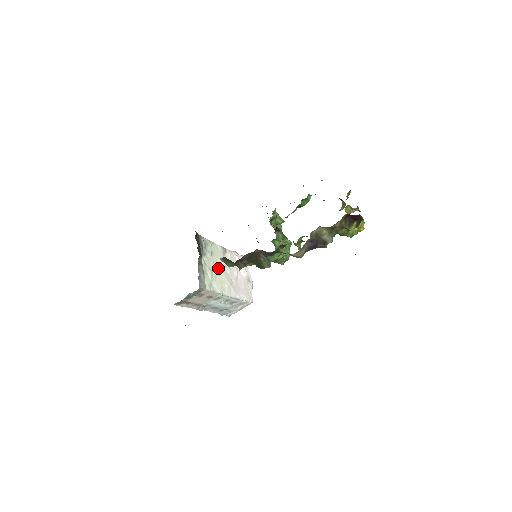
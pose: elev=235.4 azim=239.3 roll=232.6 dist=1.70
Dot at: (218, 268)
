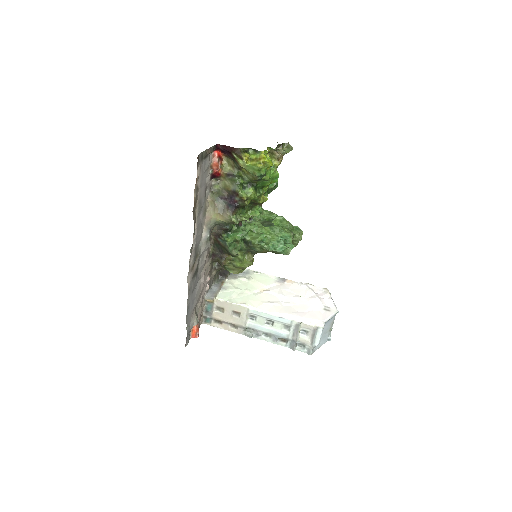
Dot at: (257, 290)
